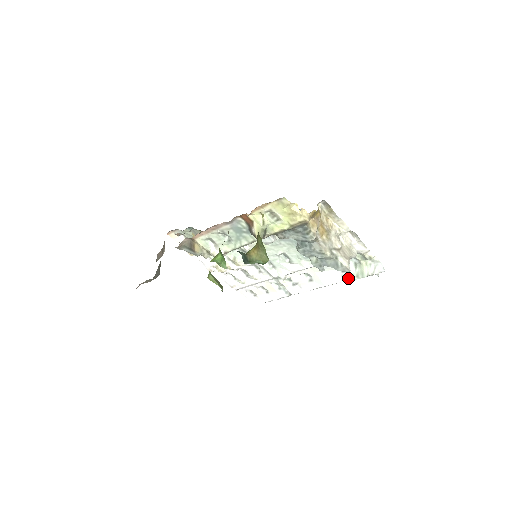
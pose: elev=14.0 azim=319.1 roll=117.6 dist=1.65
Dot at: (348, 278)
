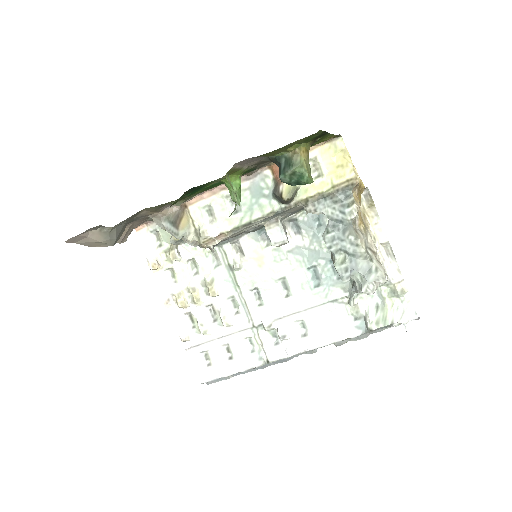
Dot at: (361, 331)
